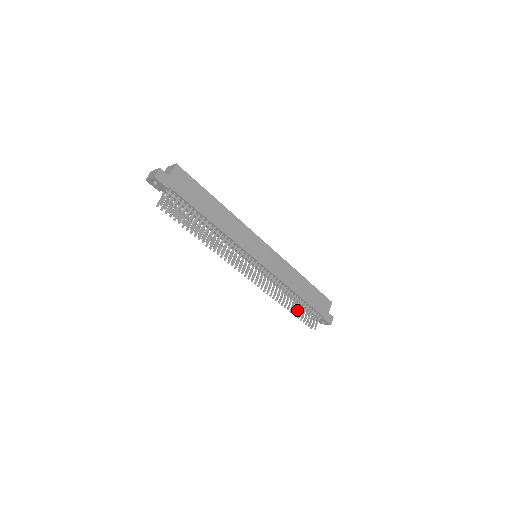
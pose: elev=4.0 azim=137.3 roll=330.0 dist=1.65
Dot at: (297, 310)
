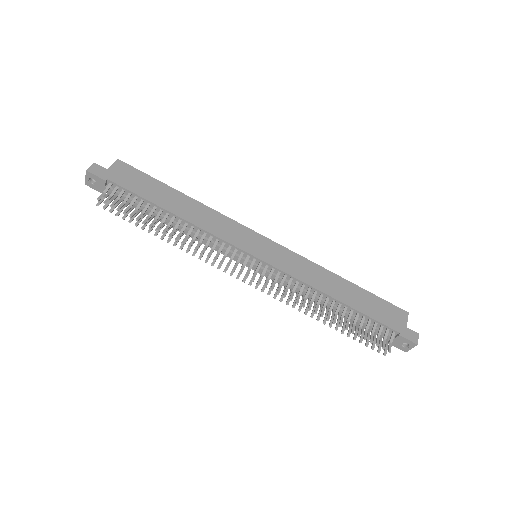
Dot at: (345, 324)
